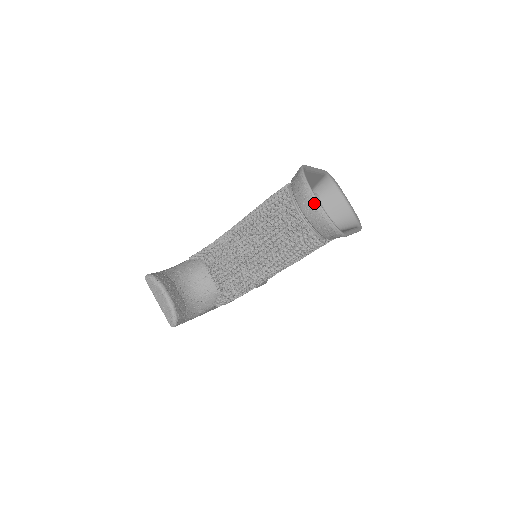
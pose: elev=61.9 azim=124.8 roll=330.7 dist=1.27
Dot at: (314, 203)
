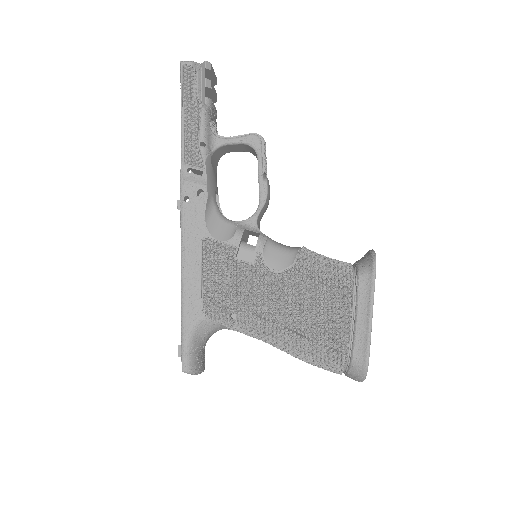
Dot at: occluded
